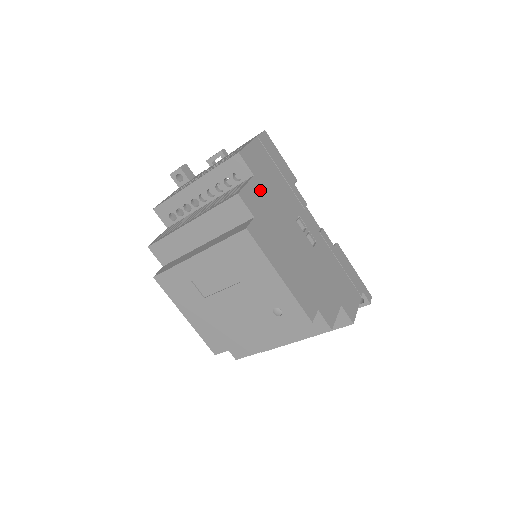
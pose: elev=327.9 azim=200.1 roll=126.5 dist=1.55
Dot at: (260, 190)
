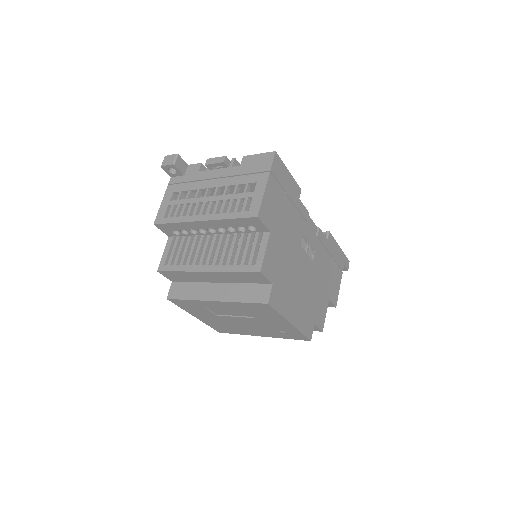
Dot at: (275, 244)
